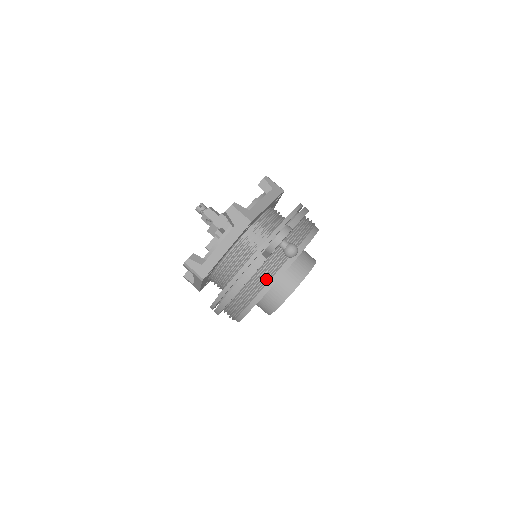
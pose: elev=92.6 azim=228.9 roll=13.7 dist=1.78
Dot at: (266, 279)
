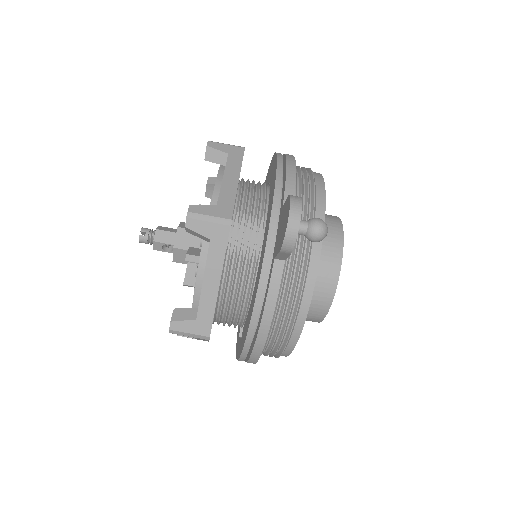
Dot at: (298, 288)
